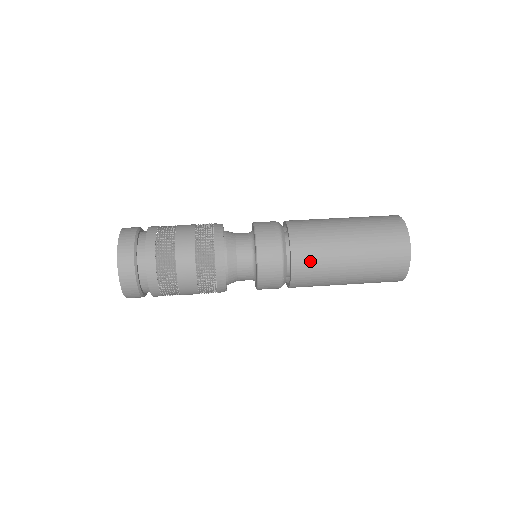
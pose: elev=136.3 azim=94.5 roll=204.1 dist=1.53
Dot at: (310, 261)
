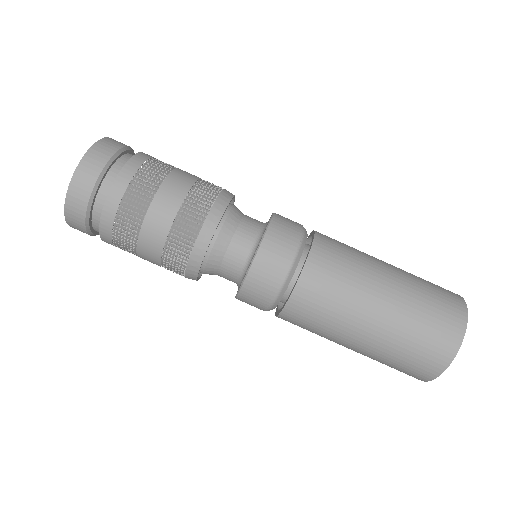
Dot at: (306, 320)
